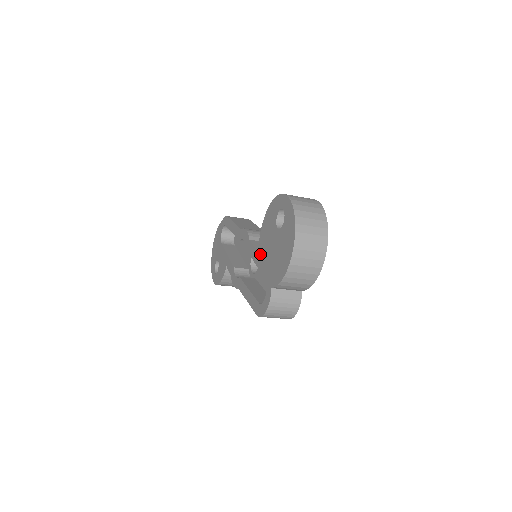
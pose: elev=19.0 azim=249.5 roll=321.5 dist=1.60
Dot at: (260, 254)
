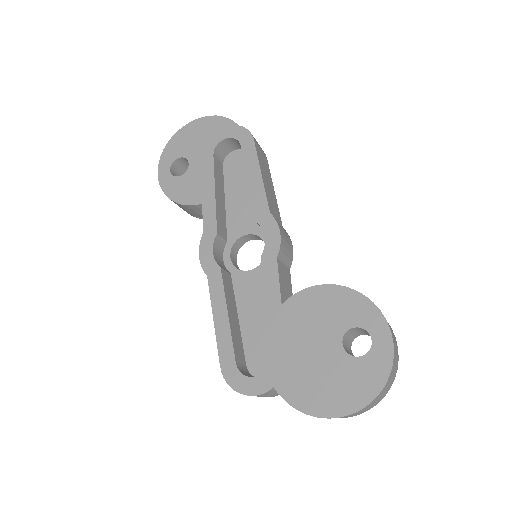
Dot at: (285, 314)
